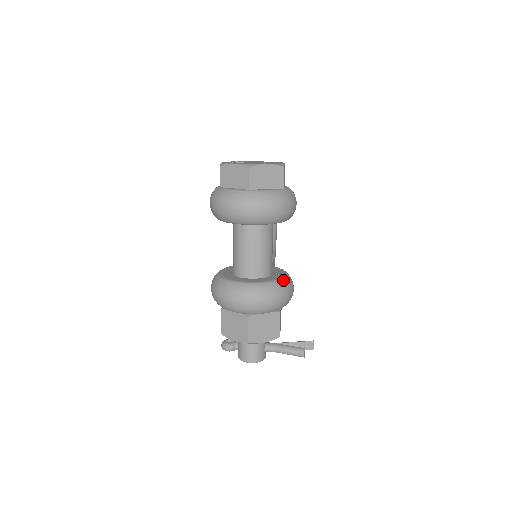
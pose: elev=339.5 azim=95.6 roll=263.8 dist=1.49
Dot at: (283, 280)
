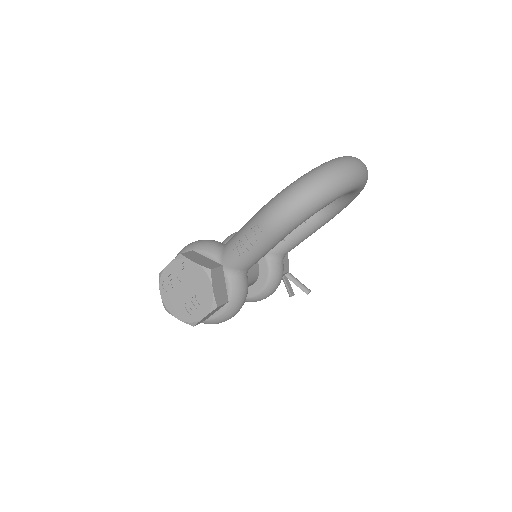
Dot at: (249, 299)
